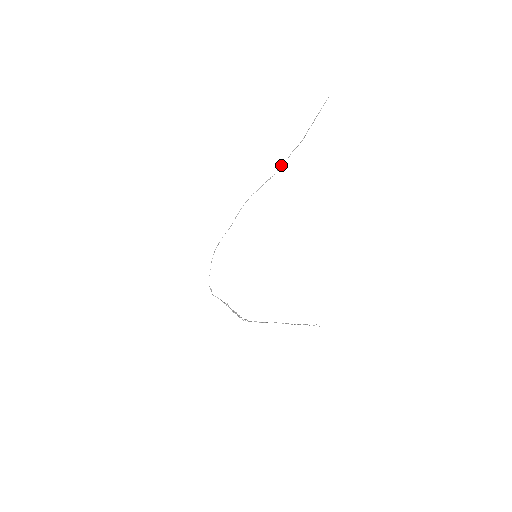
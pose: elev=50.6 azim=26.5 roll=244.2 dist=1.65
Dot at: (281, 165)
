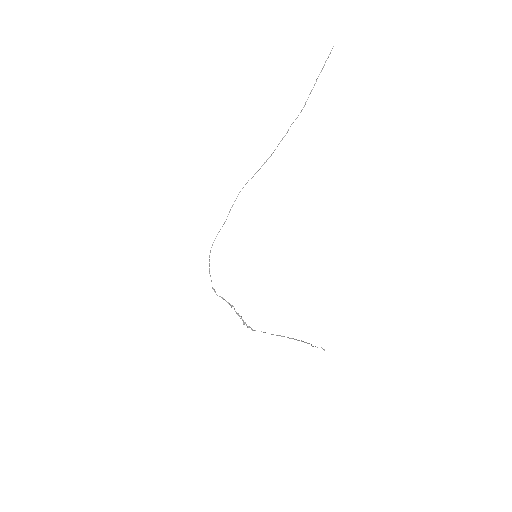
Dot at: (278, 144)
